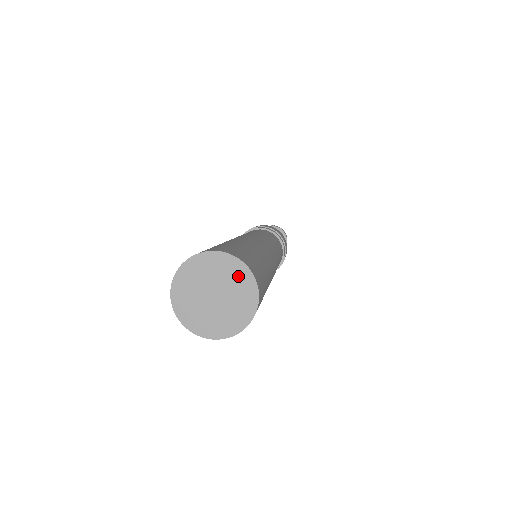
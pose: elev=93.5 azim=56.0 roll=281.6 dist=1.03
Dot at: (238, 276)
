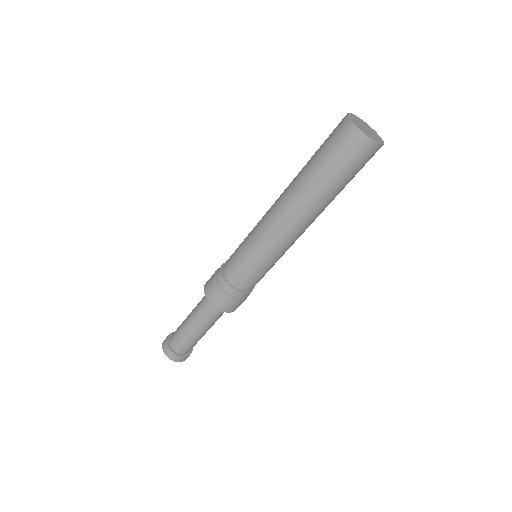
Dot at: (378, 137)
